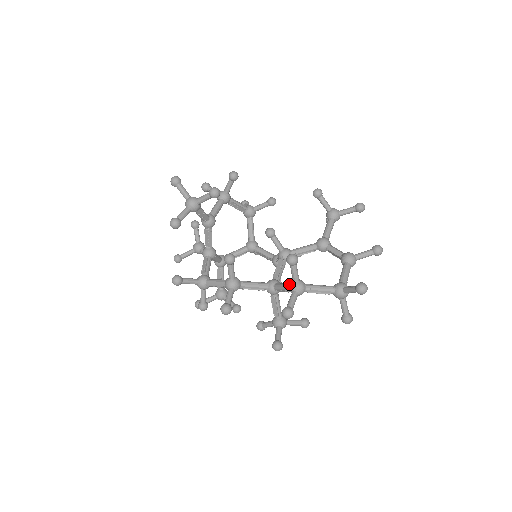
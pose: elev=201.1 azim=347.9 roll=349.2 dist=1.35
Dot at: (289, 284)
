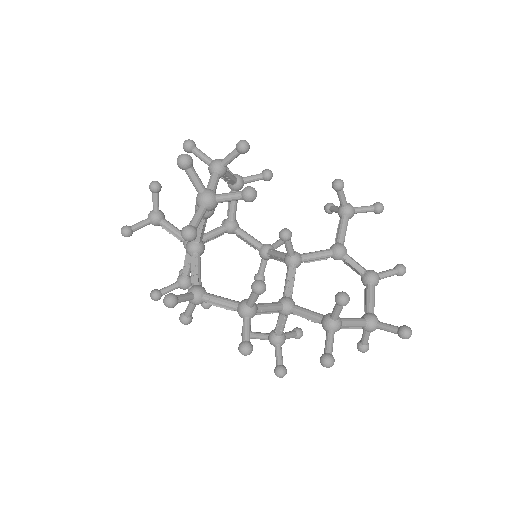
Dot at: (320, 316)
